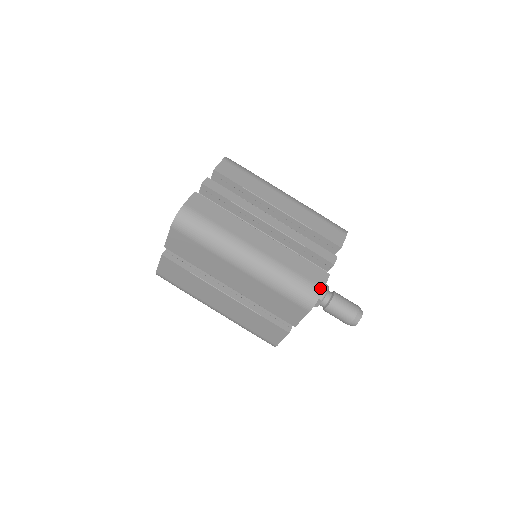
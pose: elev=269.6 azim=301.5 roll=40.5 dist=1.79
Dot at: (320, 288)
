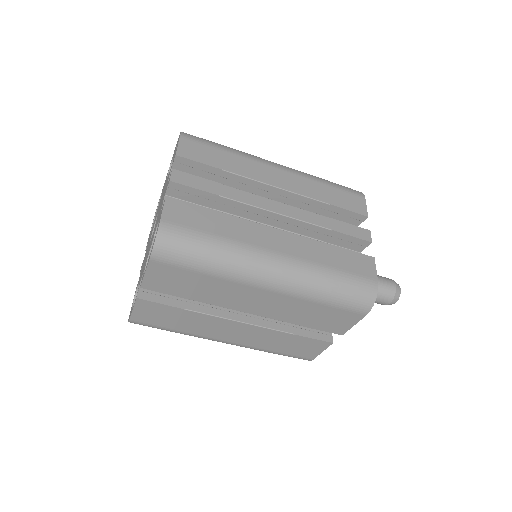
Dot at: (374, 281)
